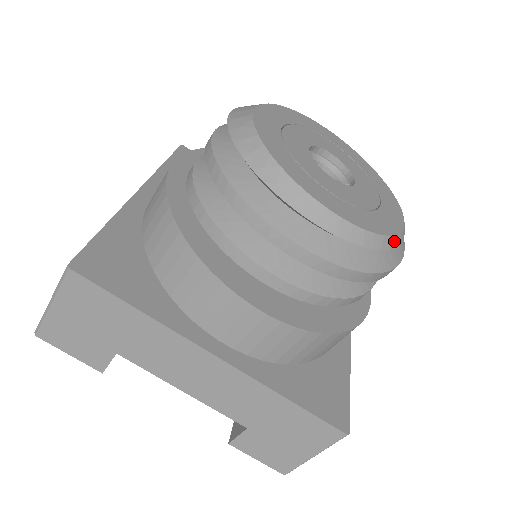
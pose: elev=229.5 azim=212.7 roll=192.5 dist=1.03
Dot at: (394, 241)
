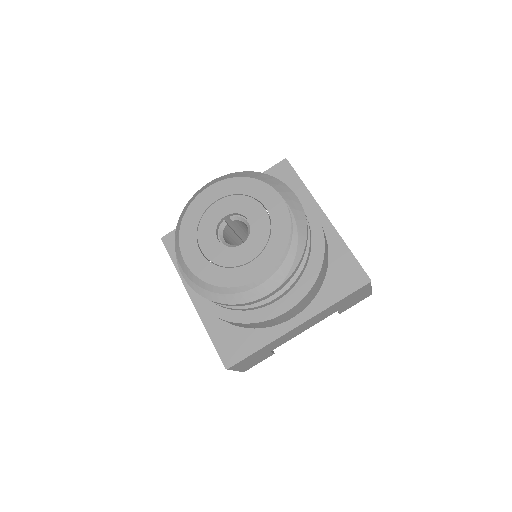
Dot at: (226, 290)
